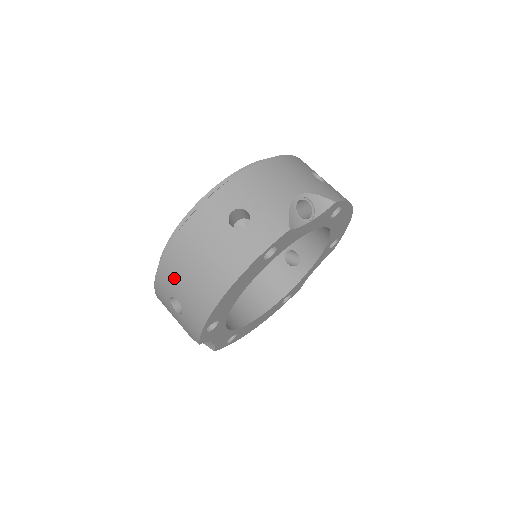
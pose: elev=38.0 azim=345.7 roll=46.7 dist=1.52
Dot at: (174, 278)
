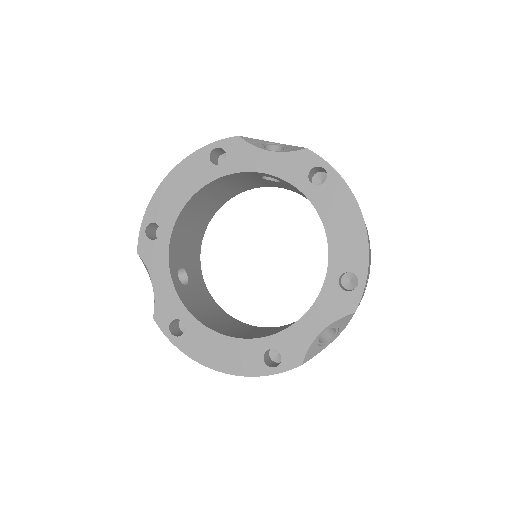
Dot at: occluded
